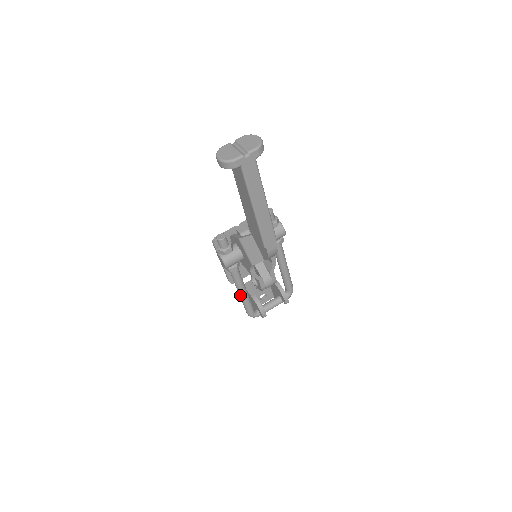
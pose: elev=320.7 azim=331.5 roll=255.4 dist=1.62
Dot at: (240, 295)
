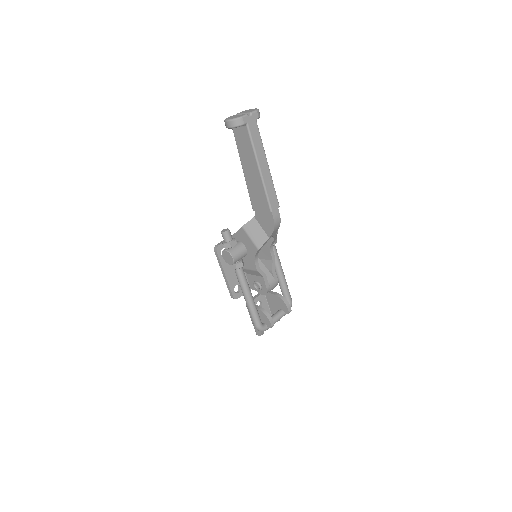
Dot at: (247, 301)
